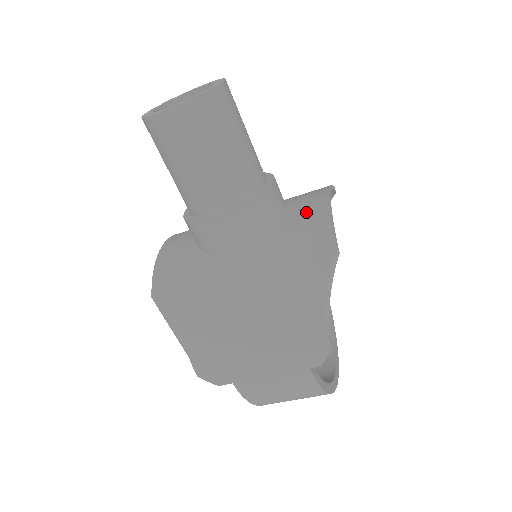
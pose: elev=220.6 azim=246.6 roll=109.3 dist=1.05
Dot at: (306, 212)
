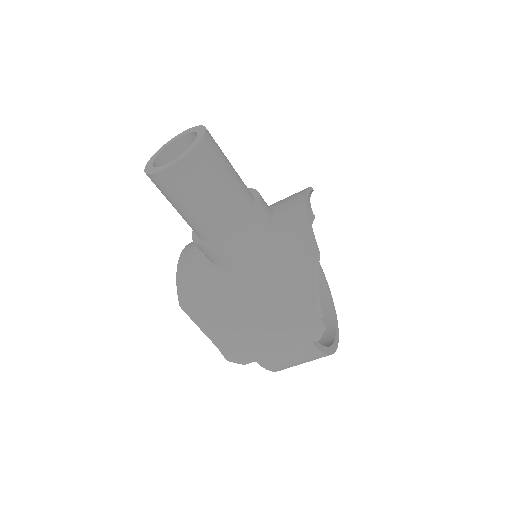
Dot at: (290, 221)
